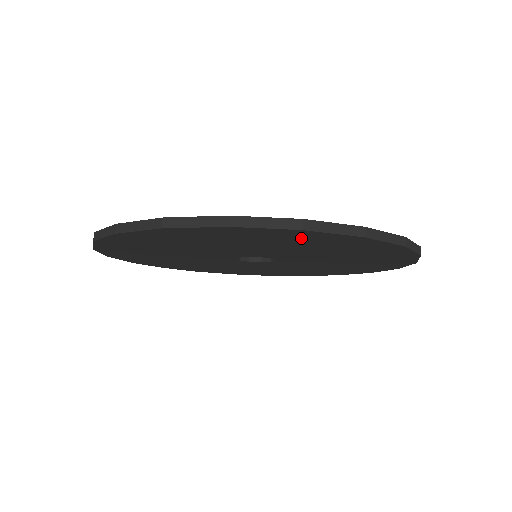
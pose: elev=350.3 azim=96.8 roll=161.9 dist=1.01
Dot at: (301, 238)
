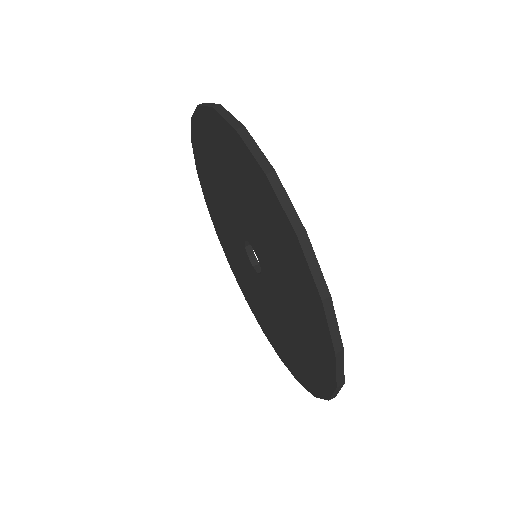
Dot at: (244, 165)
